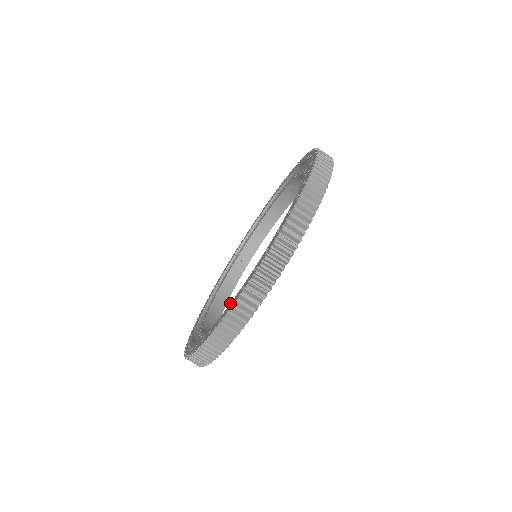
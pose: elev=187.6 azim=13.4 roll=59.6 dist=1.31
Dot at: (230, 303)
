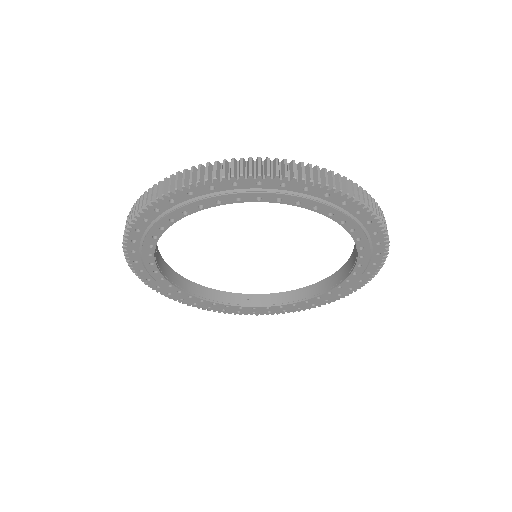
Dot at: occluded
